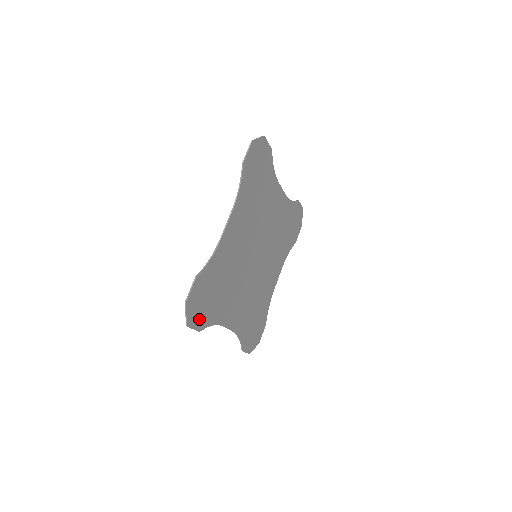
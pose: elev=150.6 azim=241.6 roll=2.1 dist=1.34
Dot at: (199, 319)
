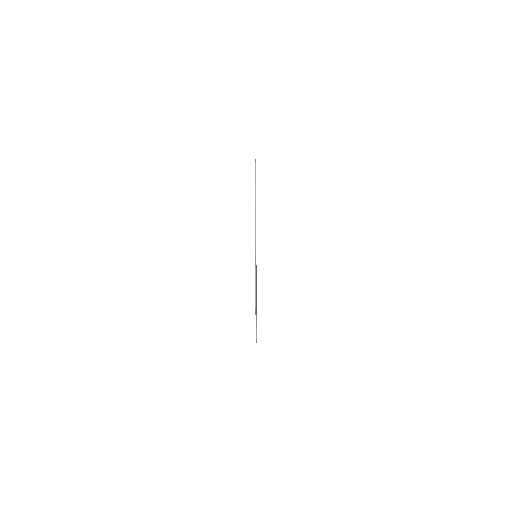
Dot at: occluded
